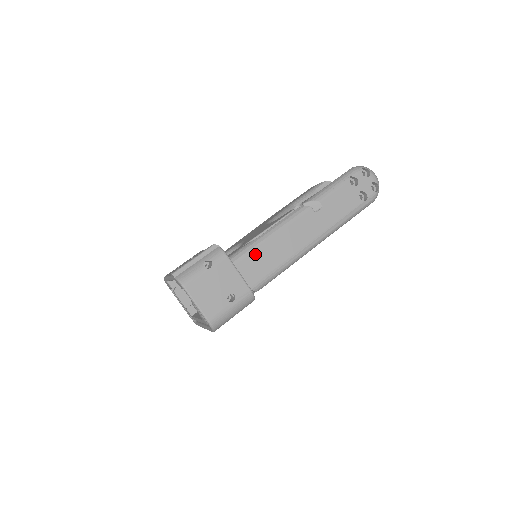
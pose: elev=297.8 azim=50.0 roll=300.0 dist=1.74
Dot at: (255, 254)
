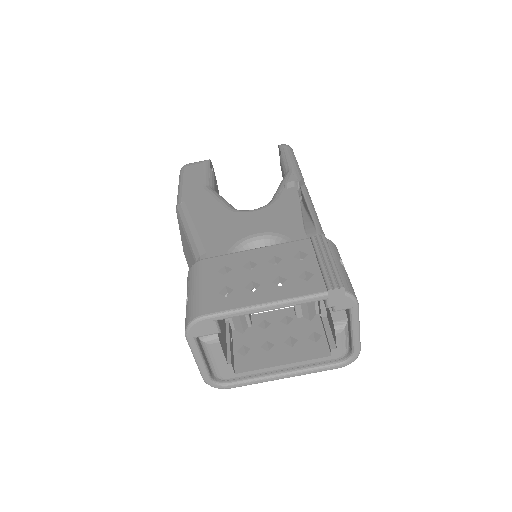
Dot at: occluded
